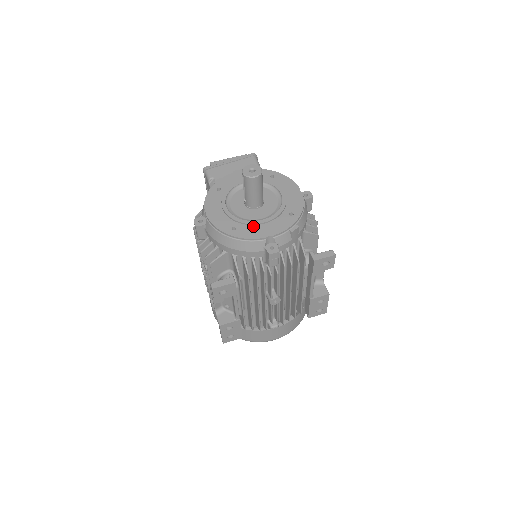
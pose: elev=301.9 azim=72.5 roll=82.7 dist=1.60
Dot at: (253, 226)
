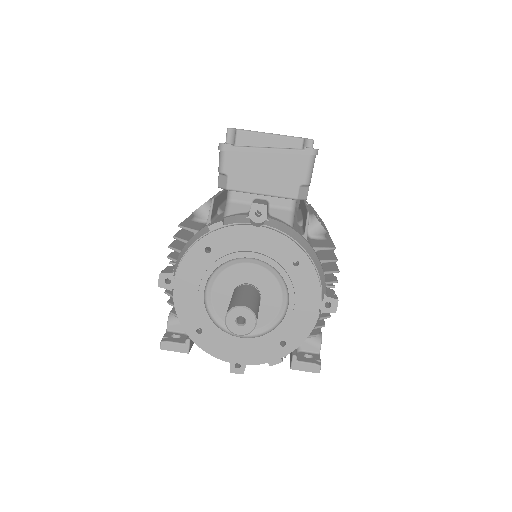
Dot at: (225, 339)
